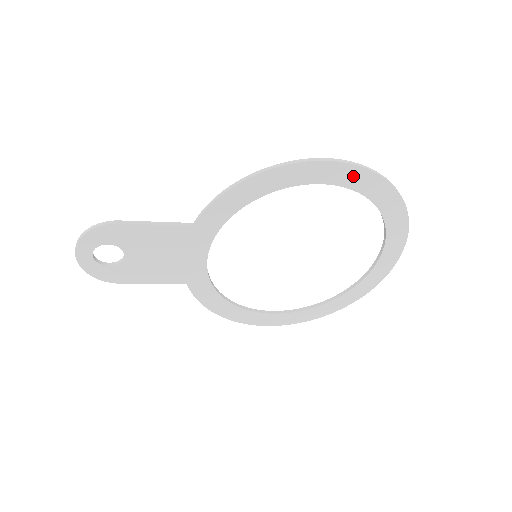
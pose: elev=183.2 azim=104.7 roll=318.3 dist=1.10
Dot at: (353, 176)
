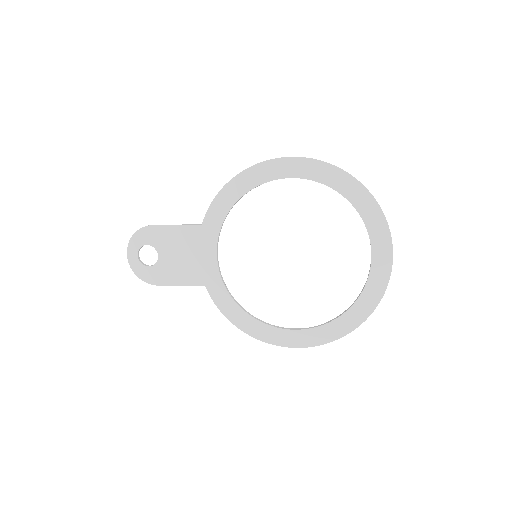
Dot at: (311, 168)
